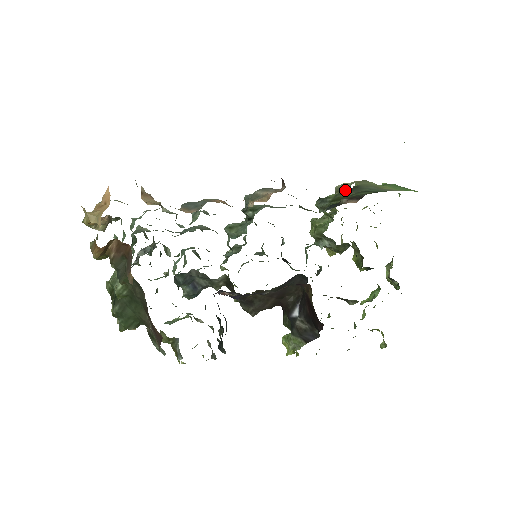
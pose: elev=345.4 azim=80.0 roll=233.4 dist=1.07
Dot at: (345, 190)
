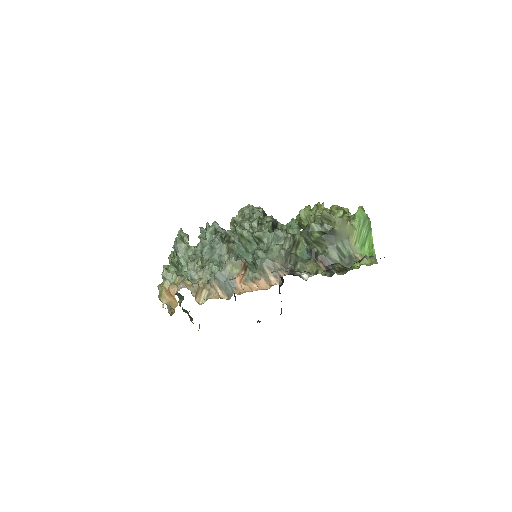
Dot at: (325, 236)
